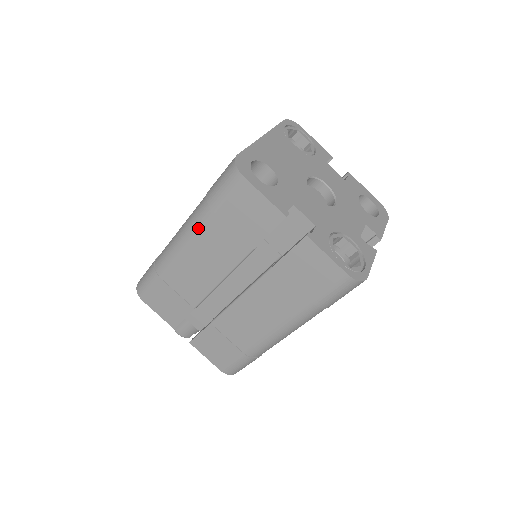
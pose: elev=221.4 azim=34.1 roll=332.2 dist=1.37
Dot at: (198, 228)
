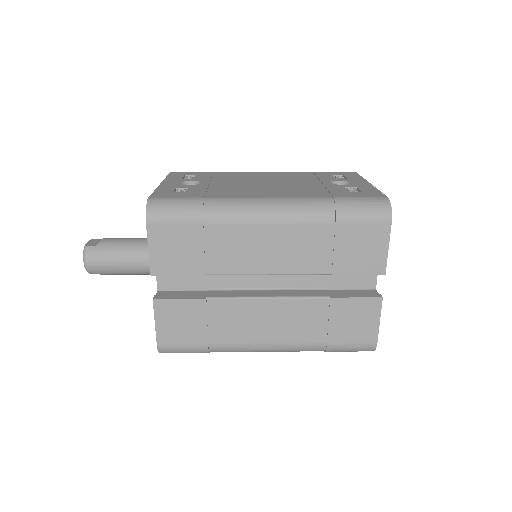
Dot at: (304, 220)
